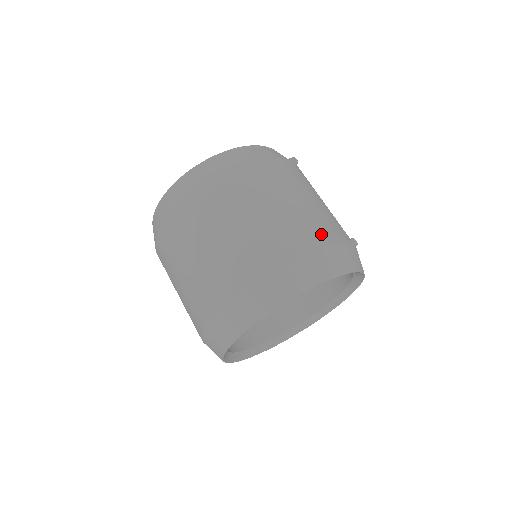
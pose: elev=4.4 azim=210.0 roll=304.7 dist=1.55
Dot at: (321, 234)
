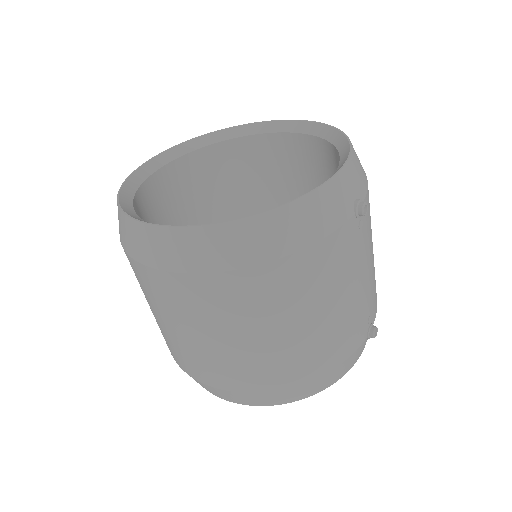
Dot at: (336, 353)
